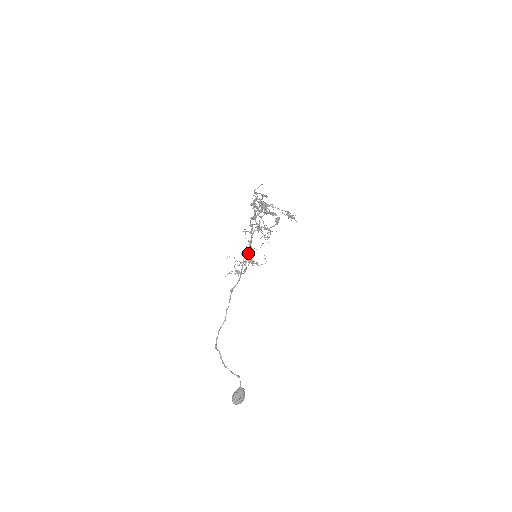
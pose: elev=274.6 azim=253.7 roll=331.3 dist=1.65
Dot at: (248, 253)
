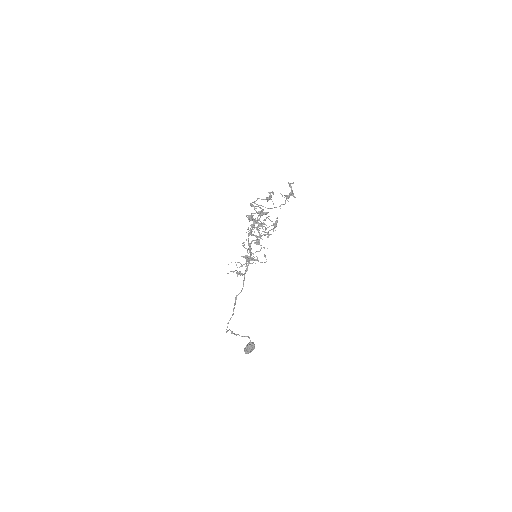
Dot at: (248, 258)
